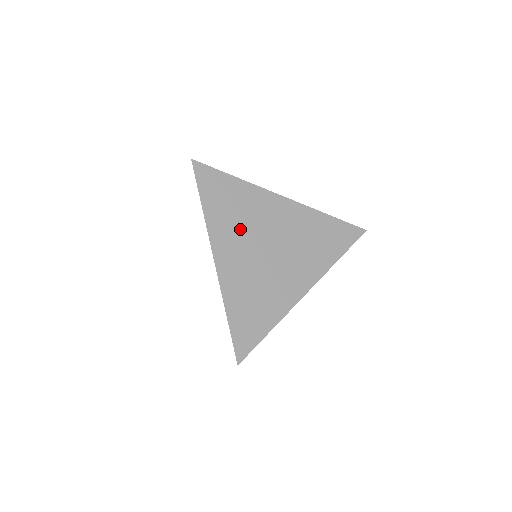
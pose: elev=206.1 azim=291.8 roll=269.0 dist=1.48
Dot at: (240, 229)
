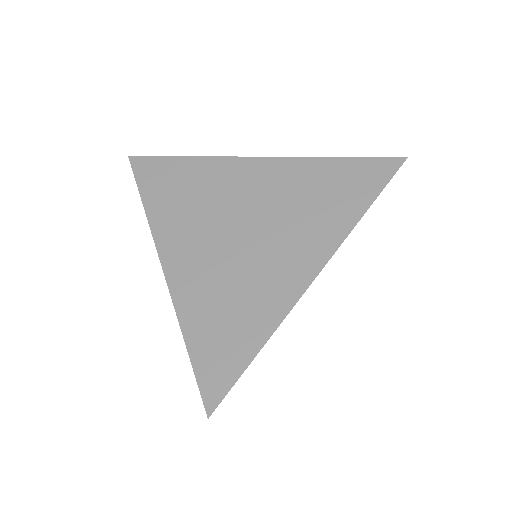
Dot at: (196, 217)
